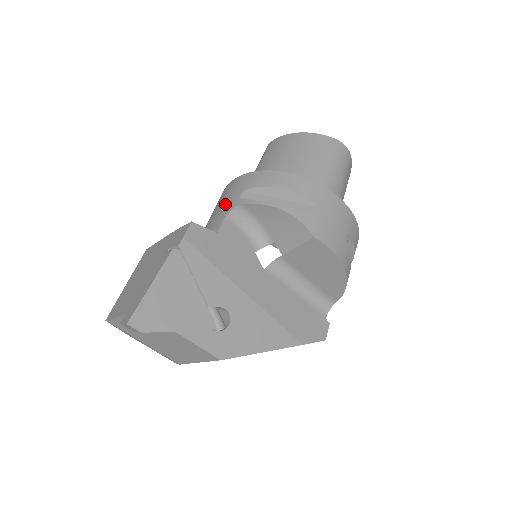
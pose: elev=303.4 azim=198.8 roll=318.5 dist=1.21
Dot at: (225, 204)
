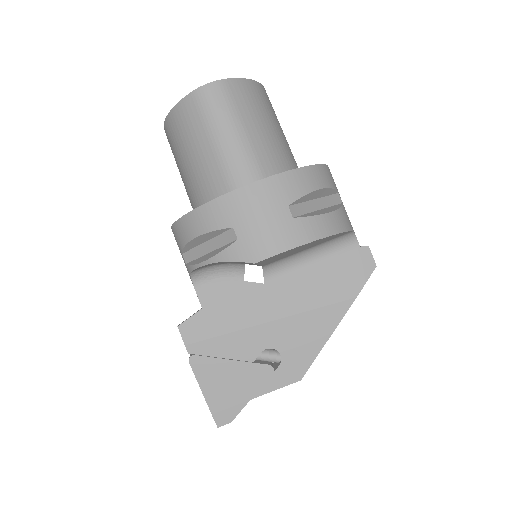
Dot at: occluded
